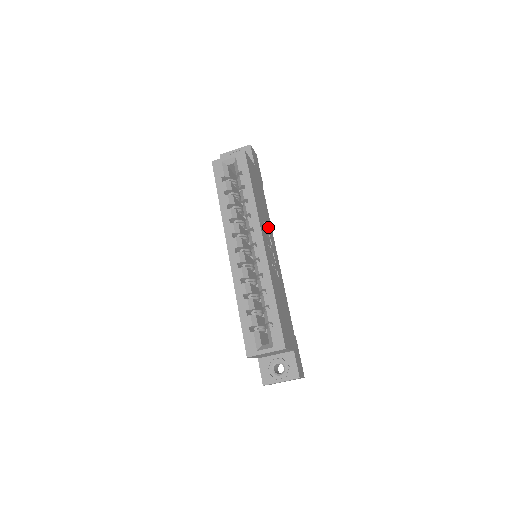
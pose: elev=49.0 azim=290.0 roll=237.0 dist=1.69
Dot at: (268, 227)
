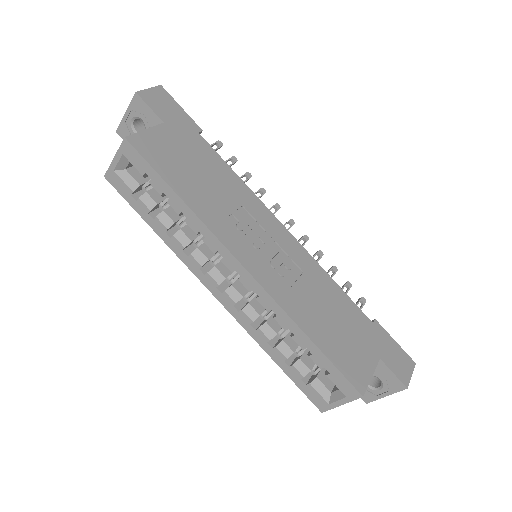
Dot at: (244, 207)
